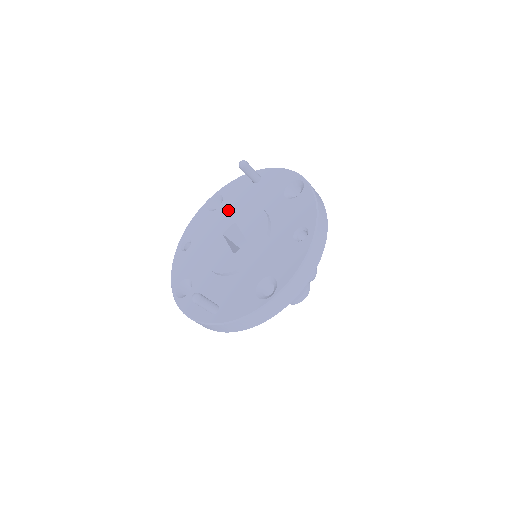
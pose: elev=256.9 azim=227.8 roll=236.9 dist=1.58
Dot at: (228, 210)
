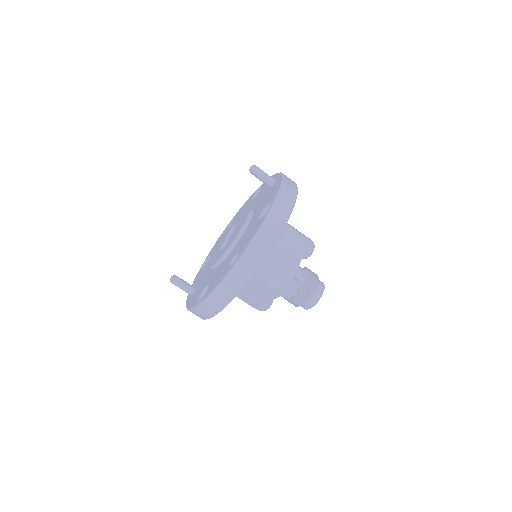
Dot at: (251, 206)
